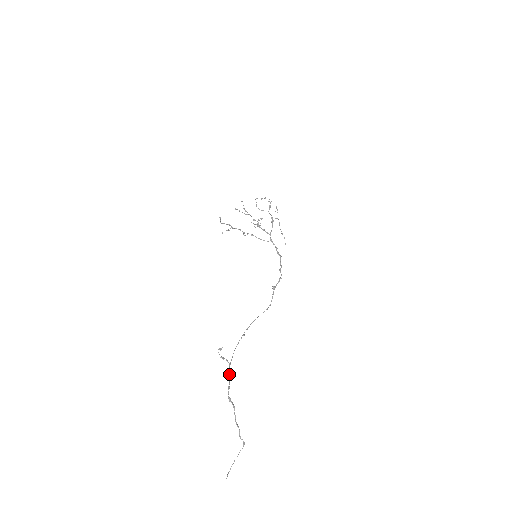
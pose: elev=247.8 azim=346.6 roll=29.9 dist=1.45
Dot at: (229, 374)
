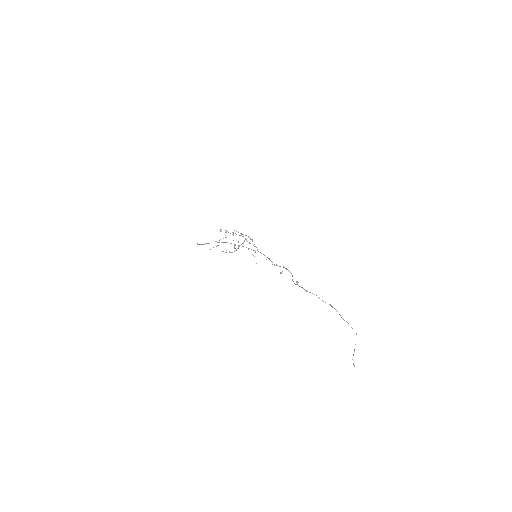
Dot at: occluded
